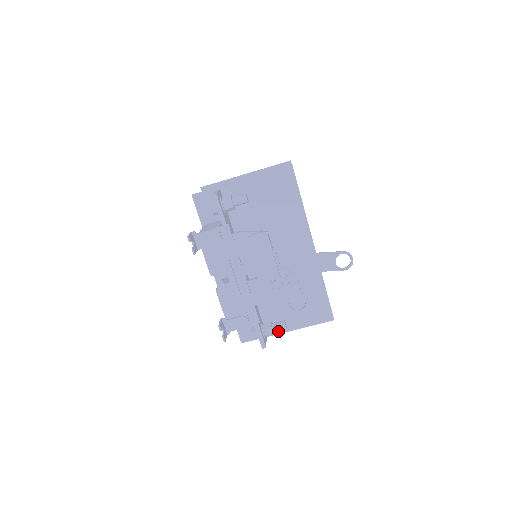
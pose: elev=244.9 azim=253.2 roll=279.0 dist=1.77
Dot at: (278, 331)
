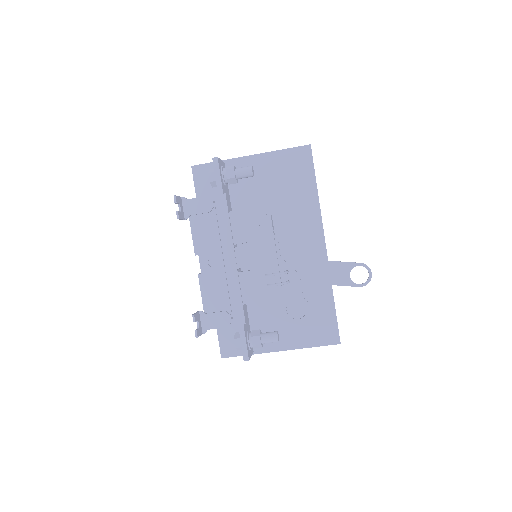
Dot at: (269, 348)
